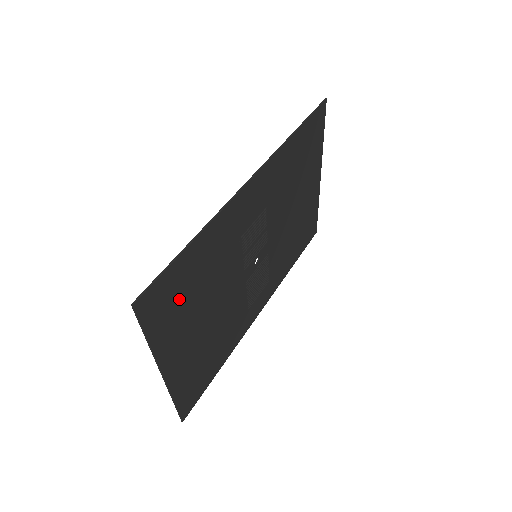
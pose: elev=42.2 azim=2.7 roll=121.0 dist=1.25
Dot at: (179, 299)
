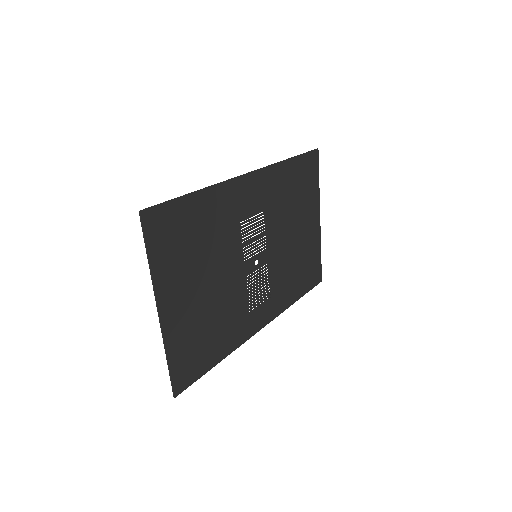
Dot at: (180, 240)
